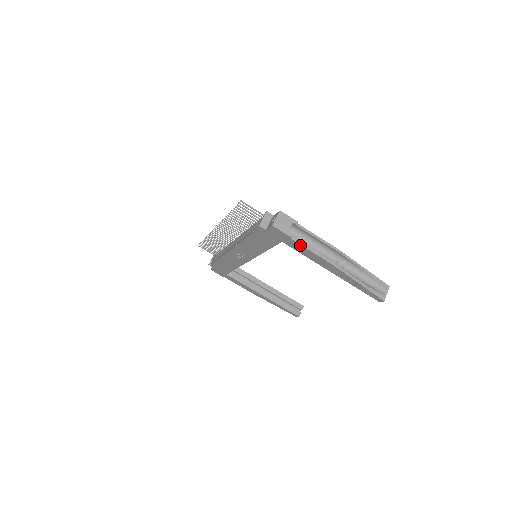
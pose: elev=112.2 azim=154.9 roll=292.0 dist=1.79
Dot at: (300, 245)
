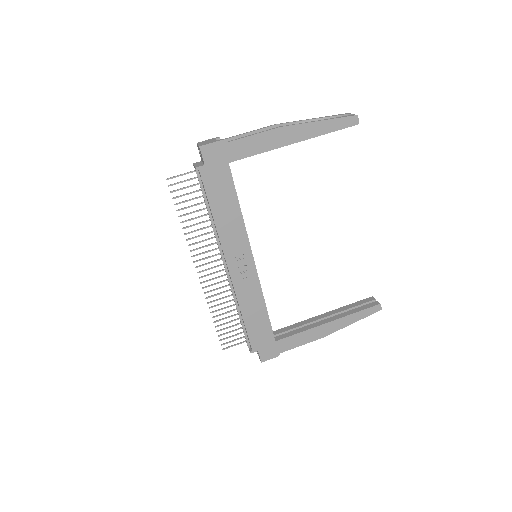
Dot at: (239, 141)
